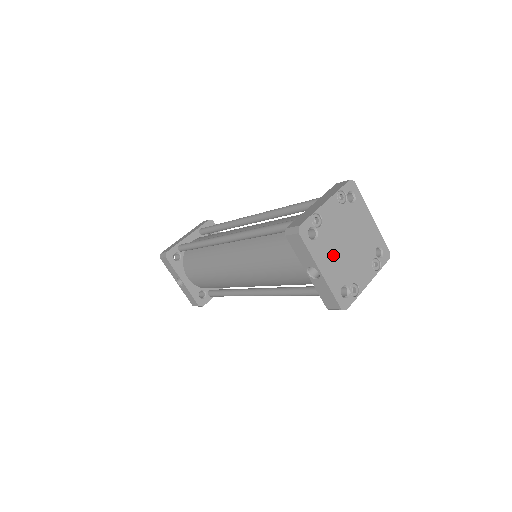
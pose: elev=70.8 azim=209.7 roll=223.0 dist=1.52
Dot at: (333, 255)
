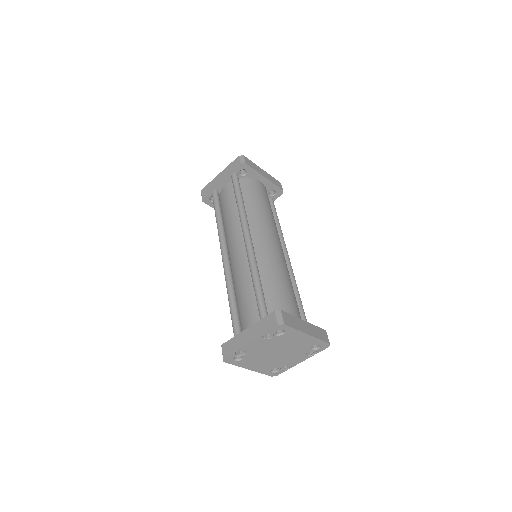
Dot at: (261, 361)
